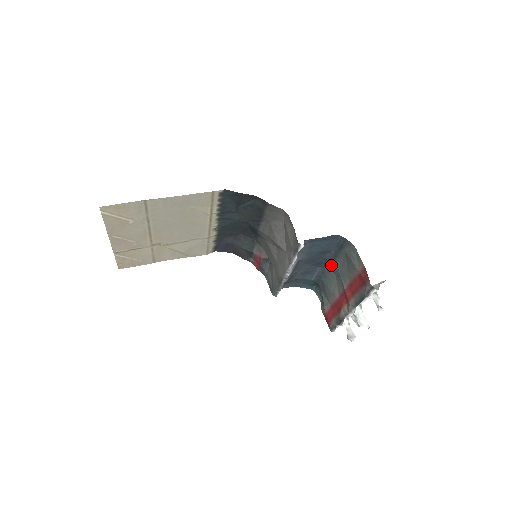
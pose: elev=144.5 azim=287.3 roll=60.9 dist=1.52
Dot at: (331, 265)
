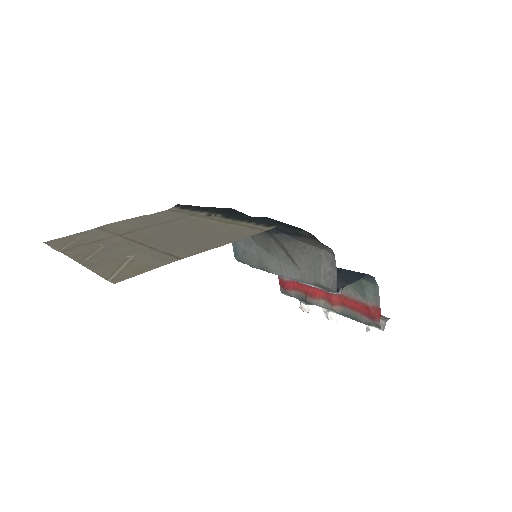
Dot at: occluded
